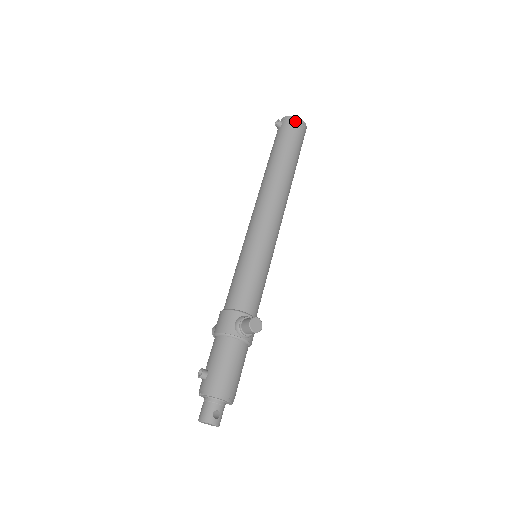
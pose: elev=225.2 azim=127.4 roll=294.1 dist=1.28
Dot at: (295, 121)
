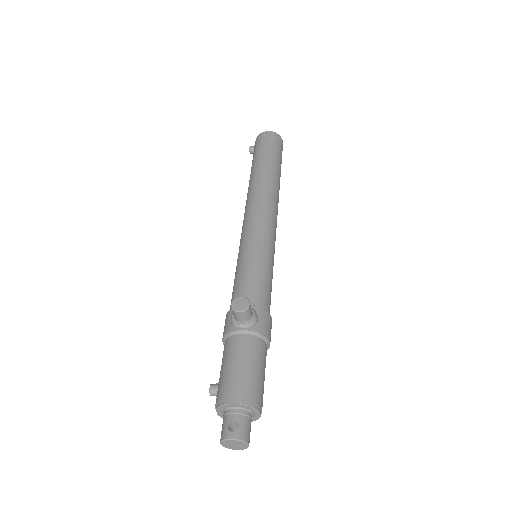
Dot at: (261, 136)
